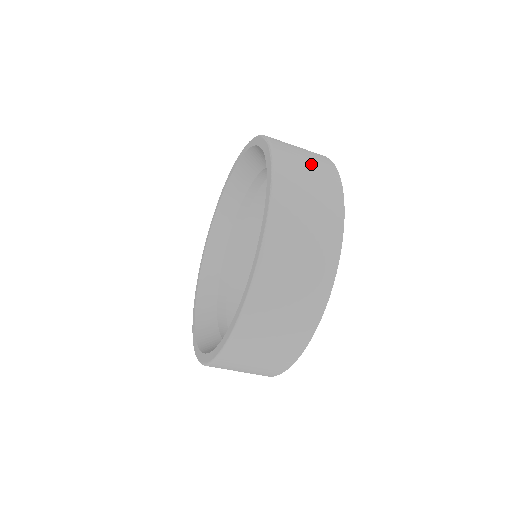
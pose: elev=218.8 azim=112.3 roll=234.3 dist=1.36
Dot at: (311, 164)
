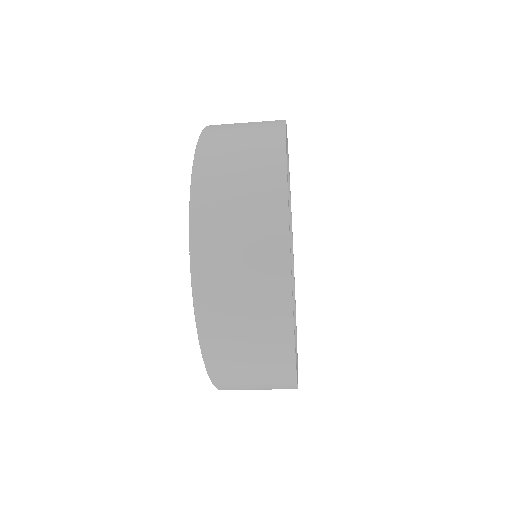
Dot at: (251, 323)
